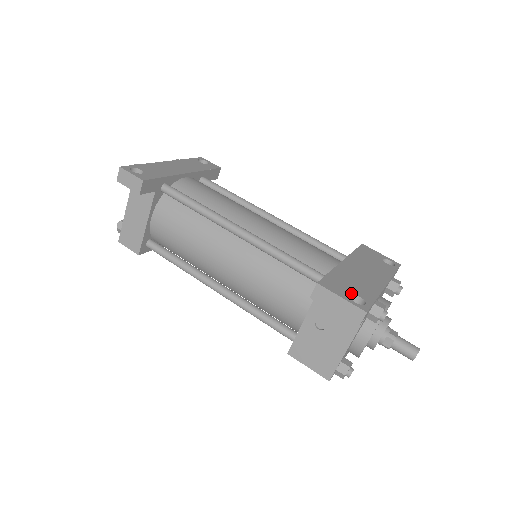
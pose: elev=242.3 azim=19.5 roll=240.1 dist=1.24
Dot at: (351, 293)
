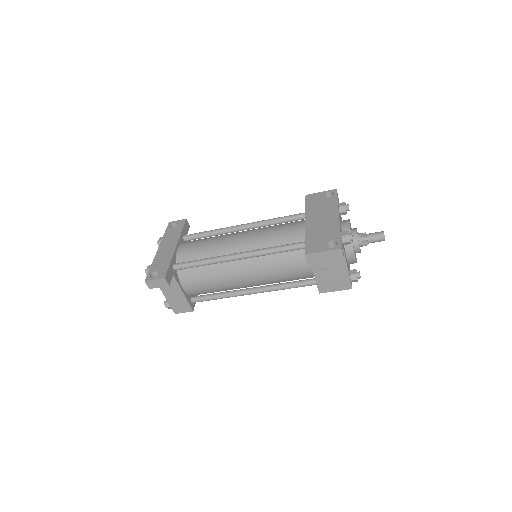
Dot at: (326, 243)
